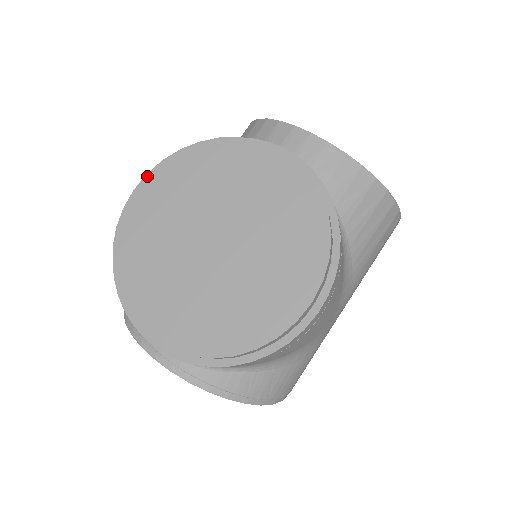
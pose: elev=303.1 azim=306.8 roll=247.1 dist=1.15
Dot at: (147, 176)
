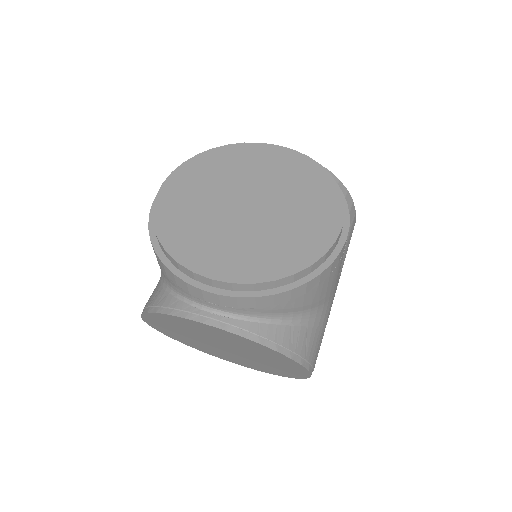
Dot at: (172, 174)
